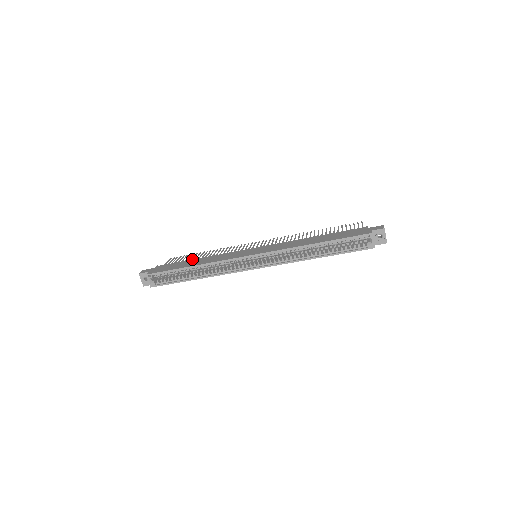
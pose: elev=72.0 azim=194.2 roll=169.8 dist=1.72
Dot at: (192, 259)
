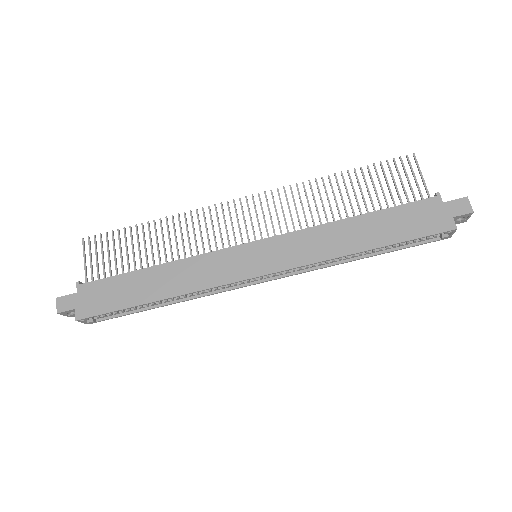
Dot at: (141, 269)
